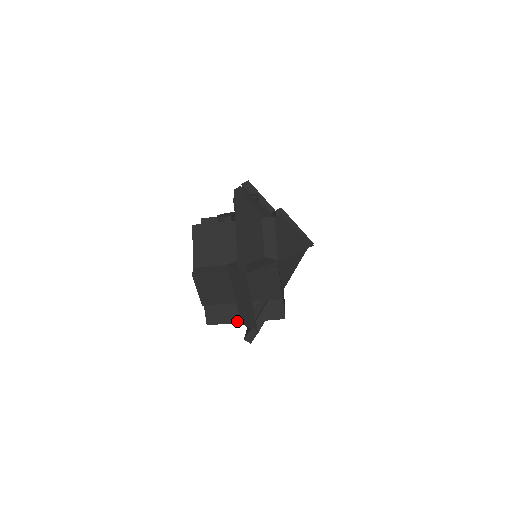
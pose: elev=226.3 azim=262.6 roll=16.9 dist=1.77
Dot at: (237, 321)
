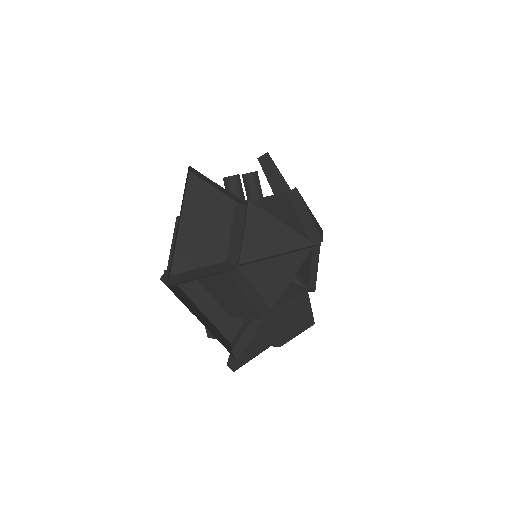
Dot at: occluded
